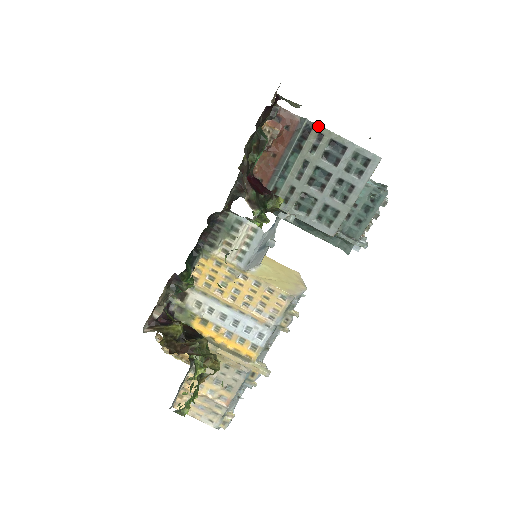
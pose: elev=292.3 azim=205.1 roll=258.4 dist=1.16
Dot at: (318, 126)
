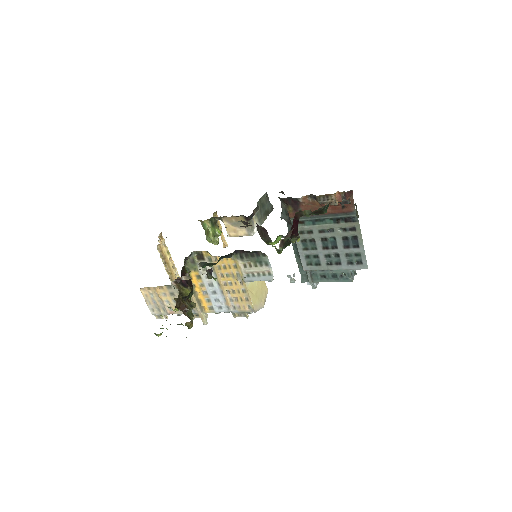
Dot at: (358, 224)
